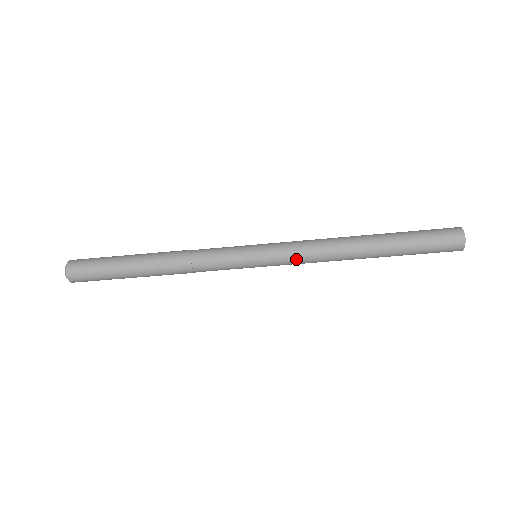
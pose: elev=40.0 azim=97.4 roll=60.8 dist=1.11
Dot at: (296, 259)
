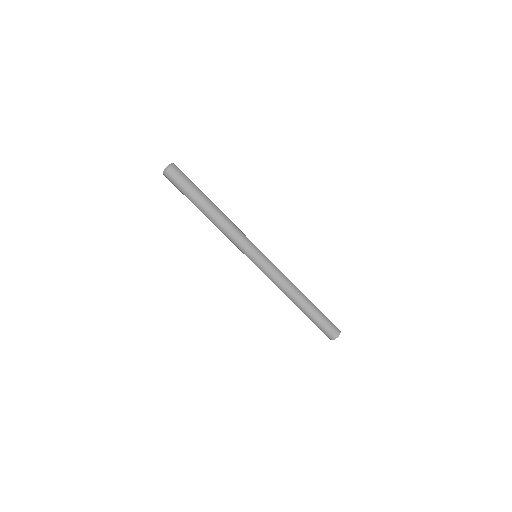
Dot at: (276, 272)
